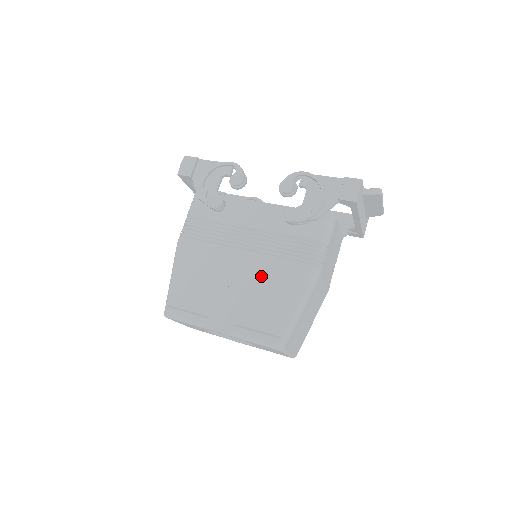
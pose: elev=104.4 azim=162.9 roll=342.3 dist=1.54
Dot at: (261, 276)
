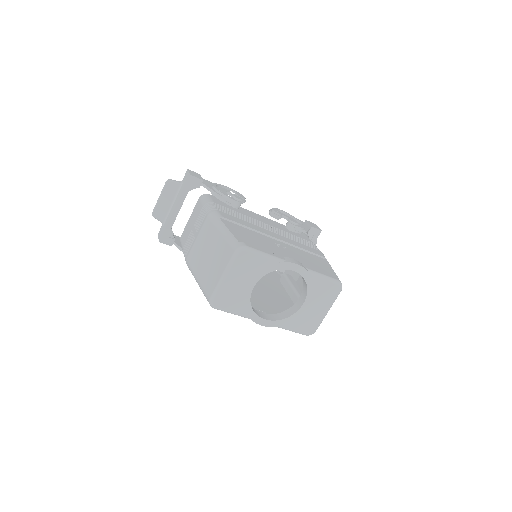
Dot at: (296, 248)
